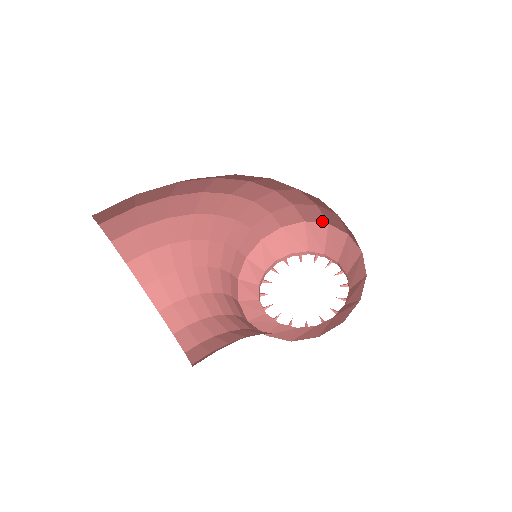
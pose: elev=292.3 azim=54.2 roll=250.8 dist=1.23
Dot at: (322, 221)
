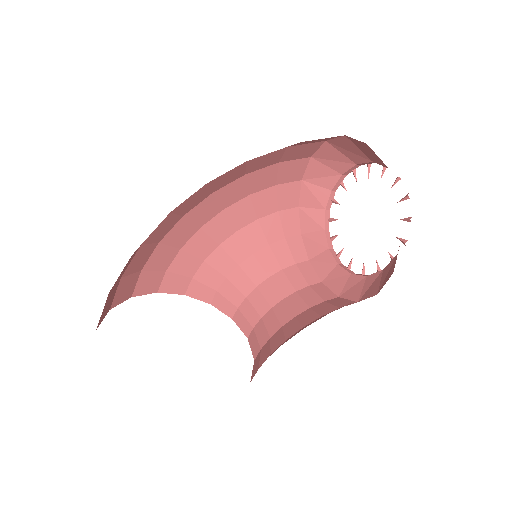
Dot at: (336, 137)
